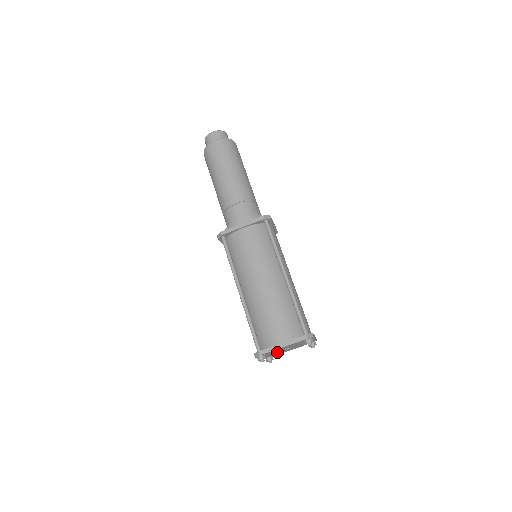
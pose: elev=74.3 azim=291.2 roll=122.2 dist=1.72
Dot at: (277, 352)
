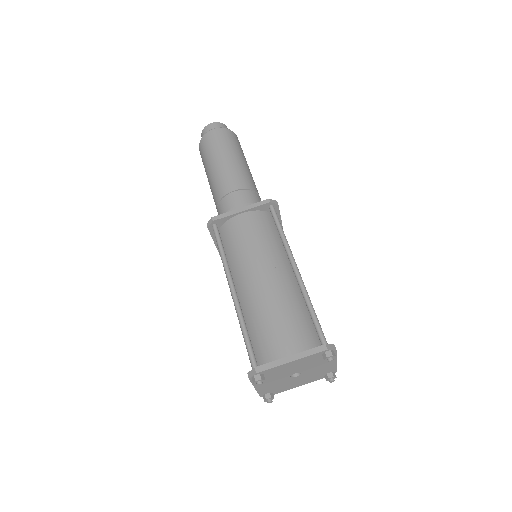
Dot at: (280, 380)
